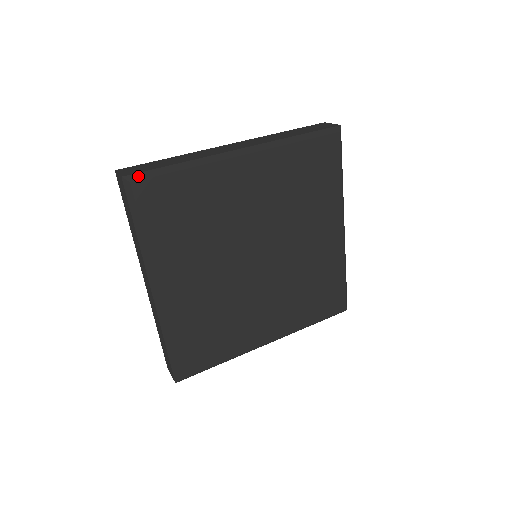
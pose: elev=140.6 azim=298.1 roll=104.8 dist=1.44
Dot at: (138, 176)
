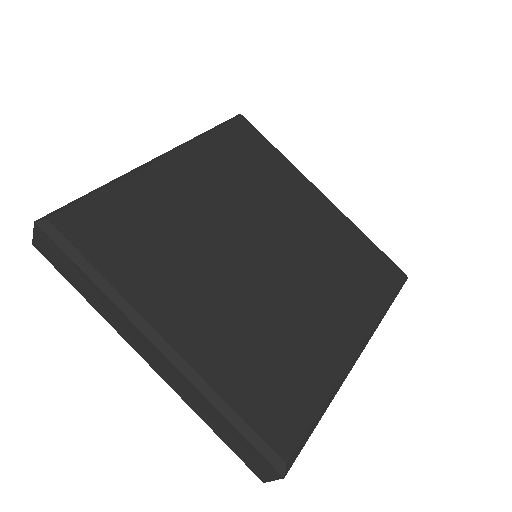
Dot at: (54, 213)
